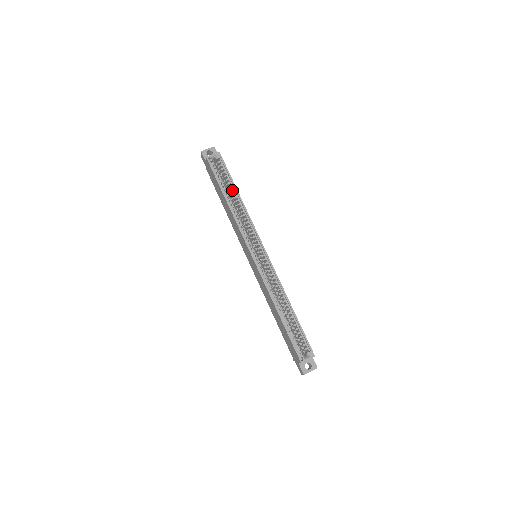
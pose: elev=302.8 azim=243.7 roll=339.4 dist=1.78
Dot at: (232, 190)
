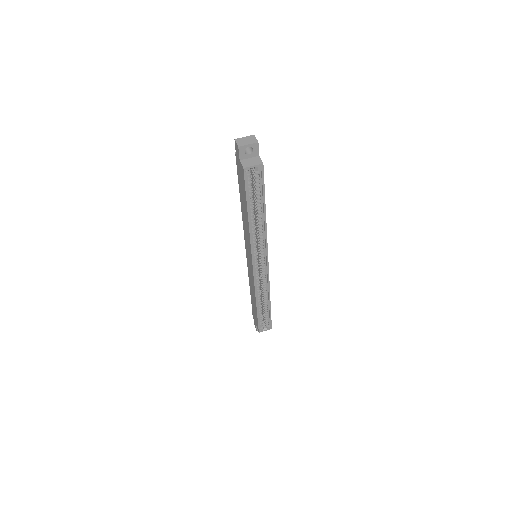
Dot at: (259, 207)
